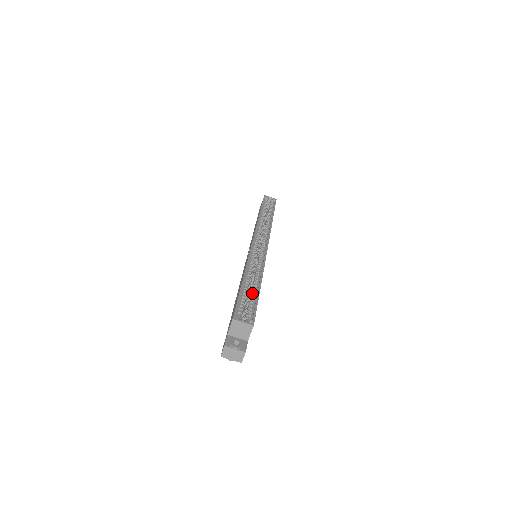
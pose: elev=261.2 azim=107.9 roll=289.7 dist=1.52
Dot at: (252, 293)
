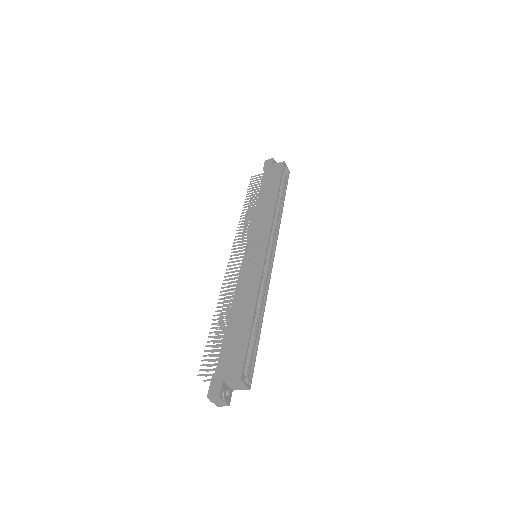
Dot at: (254, 335)
